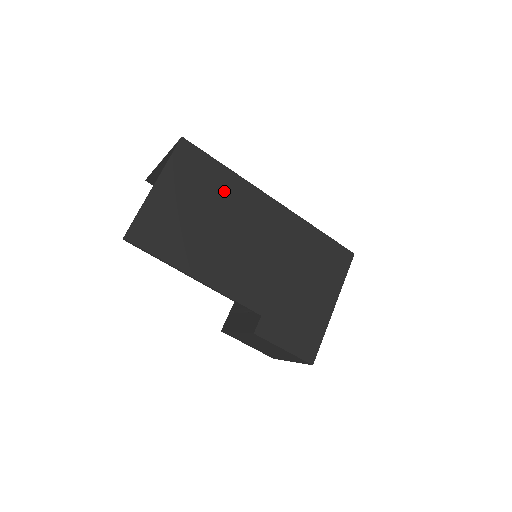
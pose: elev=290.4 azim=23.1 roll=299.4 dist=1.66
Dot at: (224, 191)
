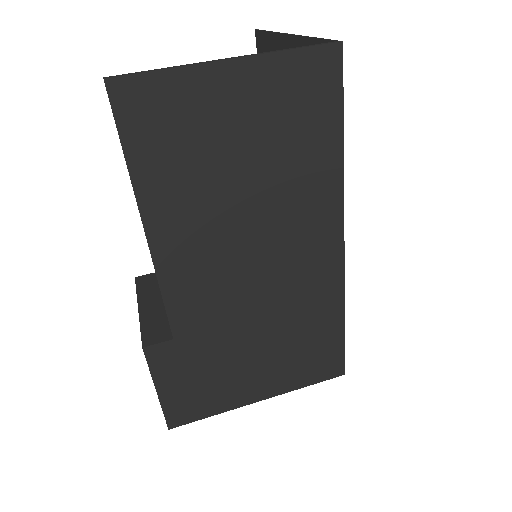
Dot at: (304, 169)
